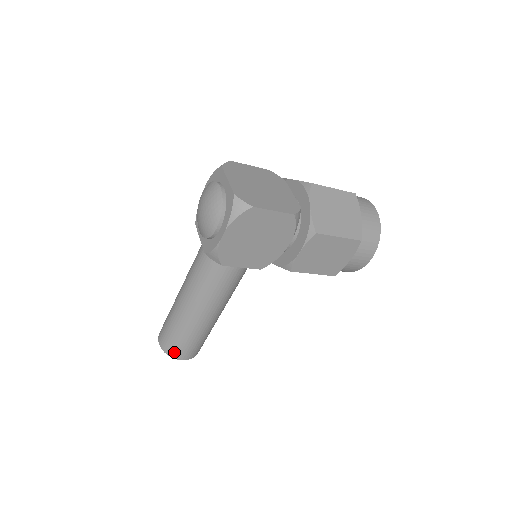
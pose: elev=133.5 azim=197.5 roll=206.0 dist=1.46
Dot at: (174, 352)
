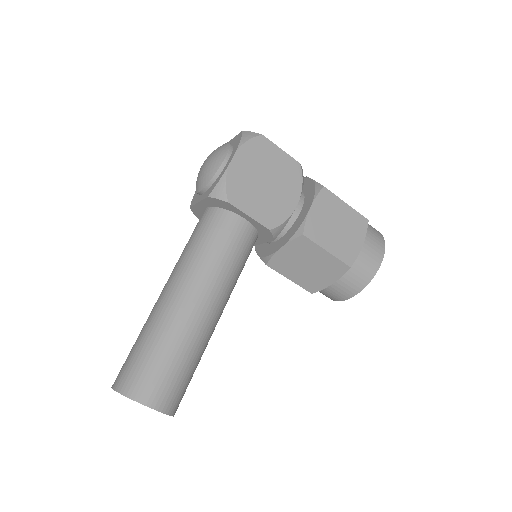
Dot at: (139, 386)
